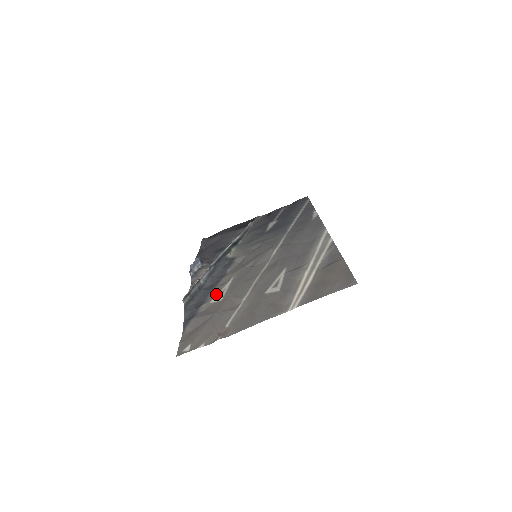
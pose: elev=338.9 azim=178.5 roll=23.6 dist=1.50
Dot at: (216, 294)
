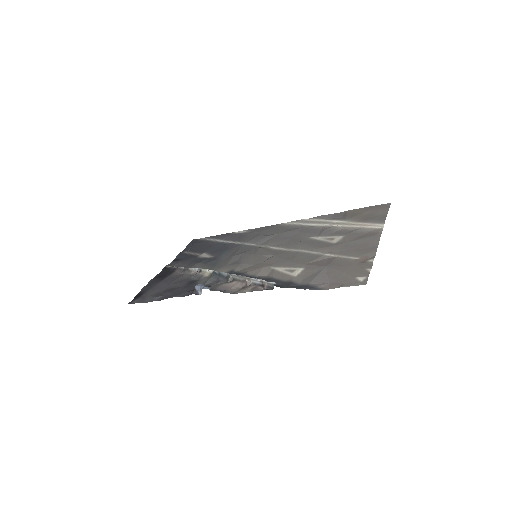
Dot at: (285, 274)
